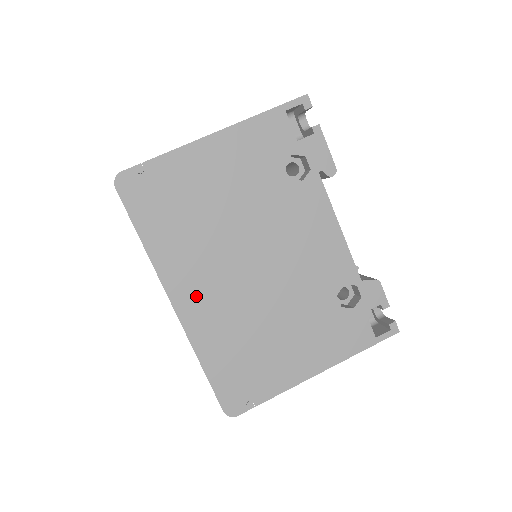
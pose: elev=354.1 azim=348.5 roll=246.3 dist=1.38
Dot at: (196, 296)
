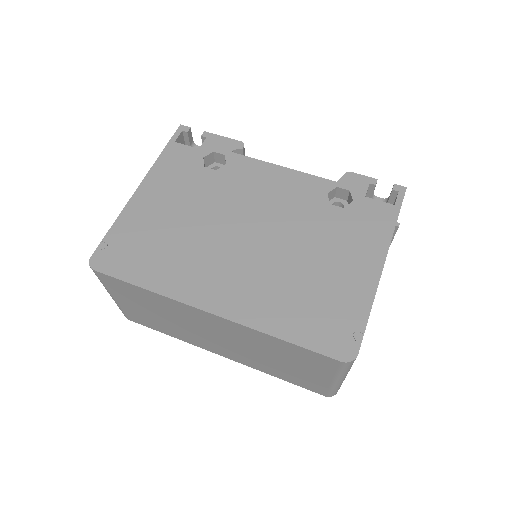
Dot at: (223, 291)
